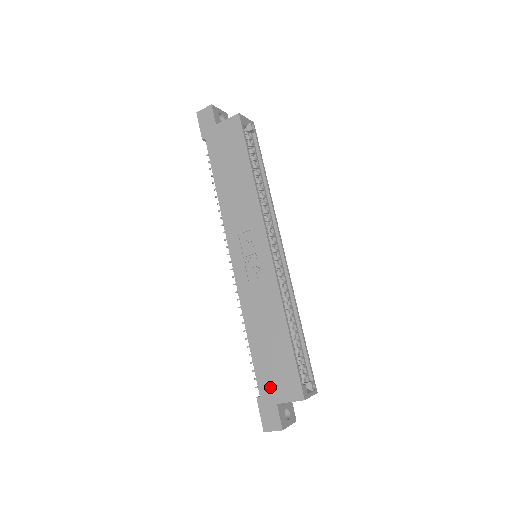
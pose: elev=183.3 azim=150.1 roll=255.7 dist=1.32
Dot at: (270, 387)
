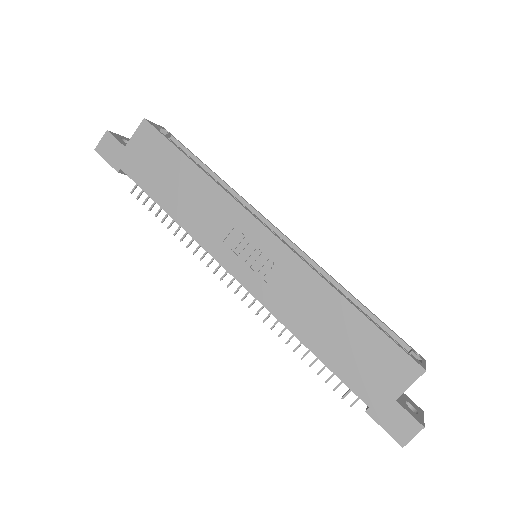
Dot at: (374, 386)
